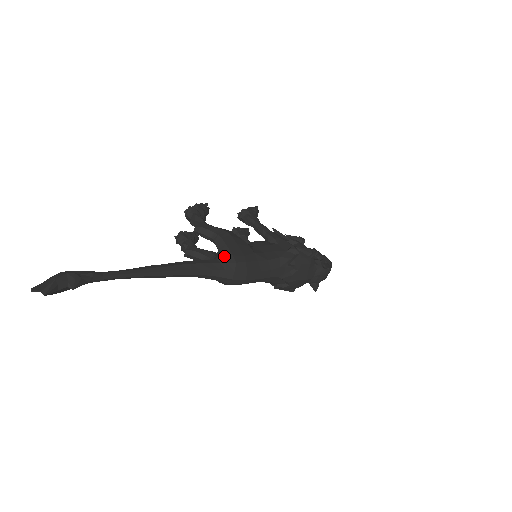
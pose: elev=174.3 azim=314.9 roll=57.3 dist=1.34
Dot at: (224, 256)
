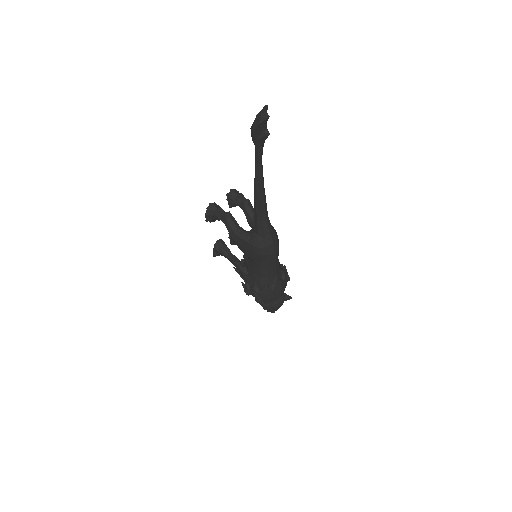
Dot at: occluded
